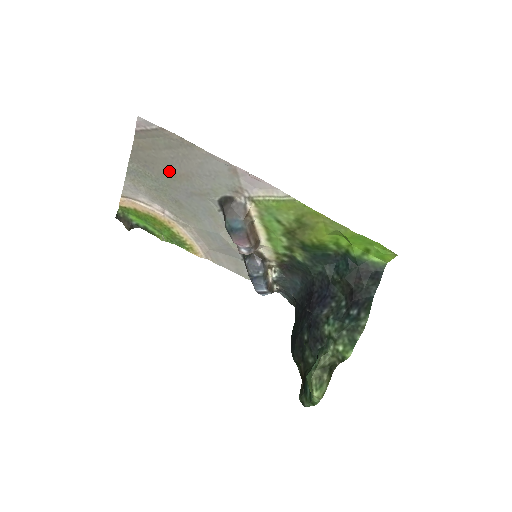
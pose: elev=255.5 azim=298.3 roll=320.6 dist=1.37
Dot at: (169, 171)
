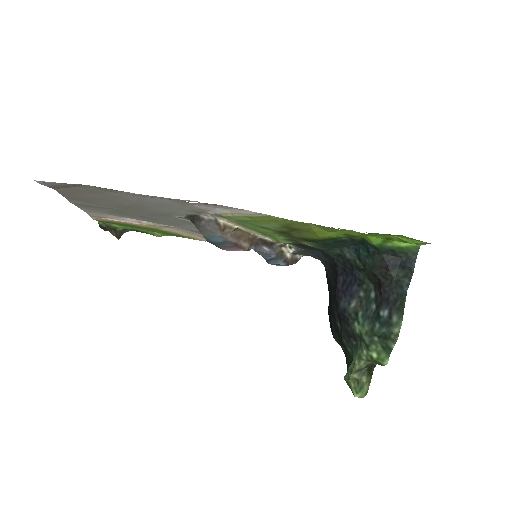
Dot at: (114, 204)
